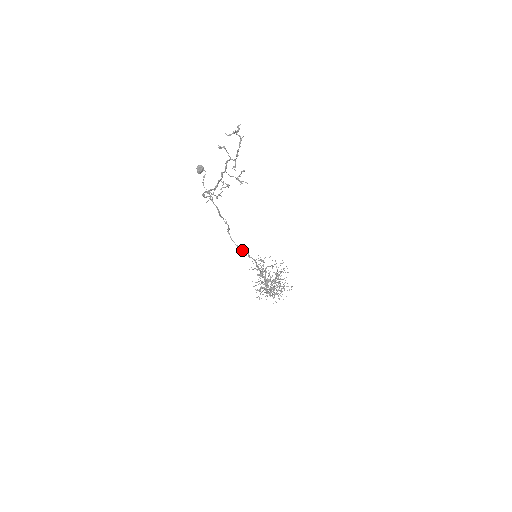
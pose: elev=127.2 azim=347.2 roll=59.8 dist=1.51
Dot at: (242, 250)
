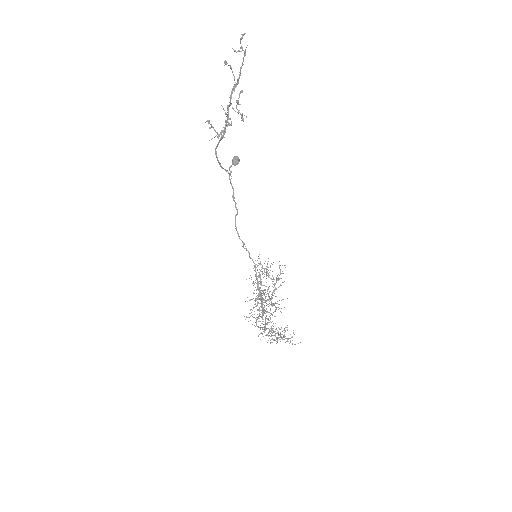
Dot at: (243, 242)
